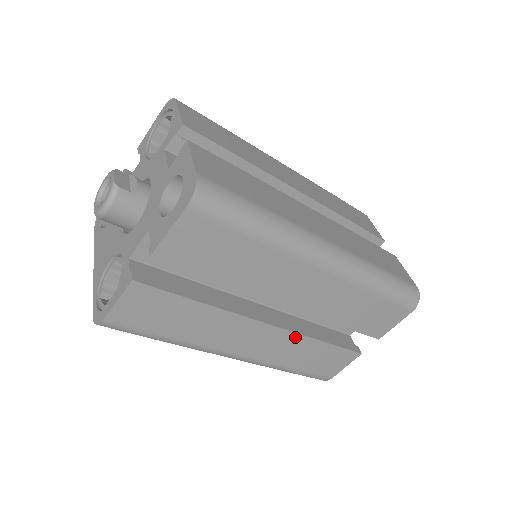
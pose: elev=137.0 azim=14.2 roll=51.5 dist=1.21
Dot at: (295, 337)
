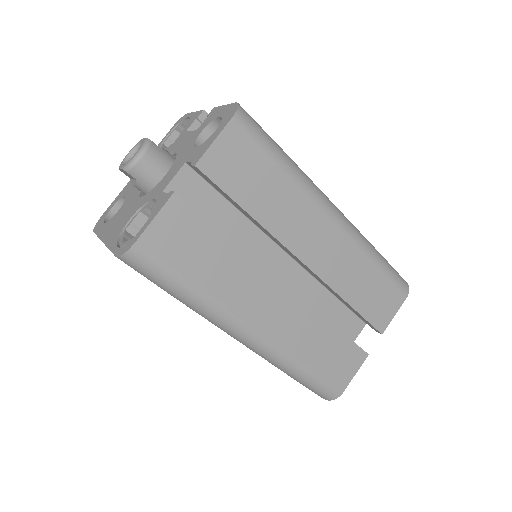
Dot at: (310, 313)
